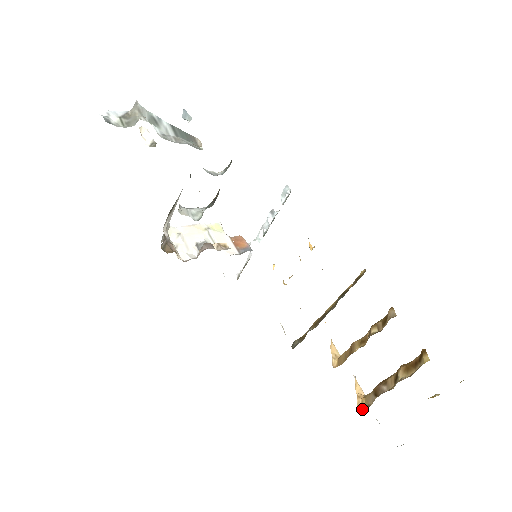
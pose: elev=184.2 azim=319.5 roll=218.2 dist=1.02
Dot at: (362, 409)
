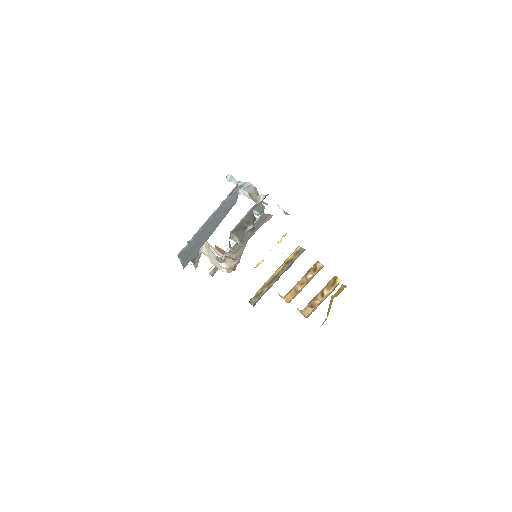
Dot at: (306, 317)
